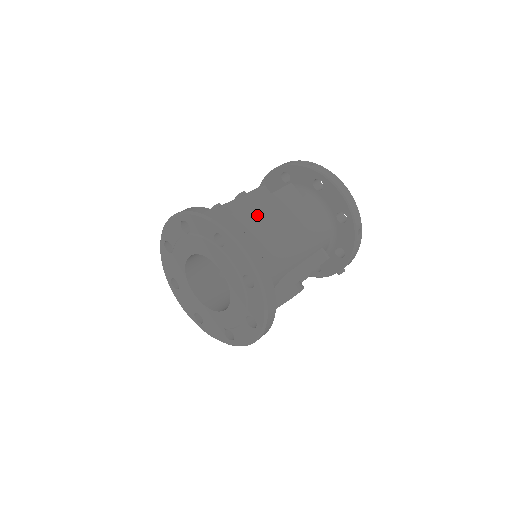
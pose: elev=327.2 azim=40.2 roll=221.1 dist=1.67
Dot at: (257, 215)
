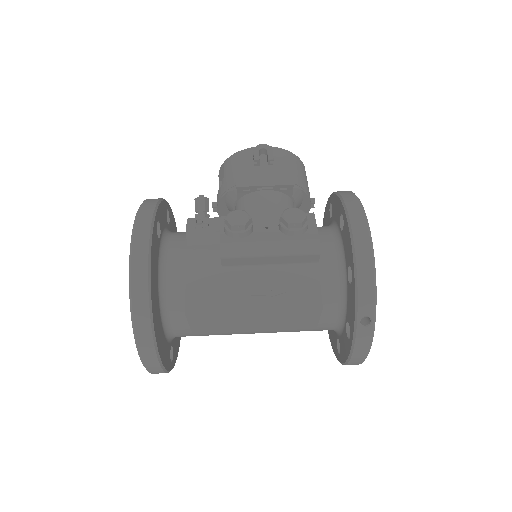
Dot at: (226, 319)
